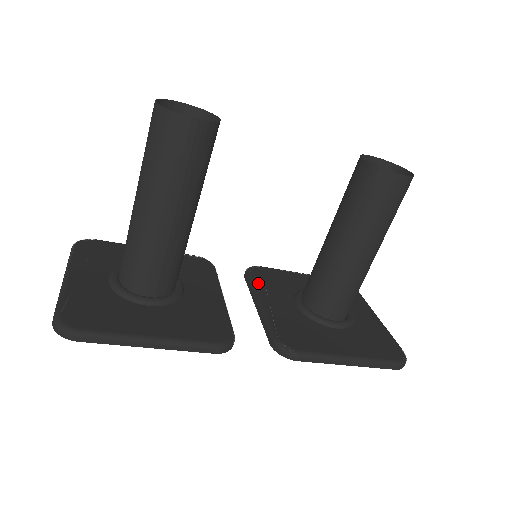
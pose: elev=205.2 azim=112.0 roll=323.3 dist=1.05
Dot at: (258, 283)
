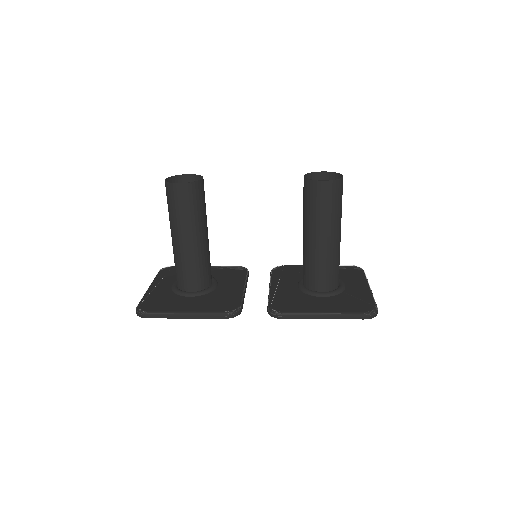
Dot at: (275, 276)
